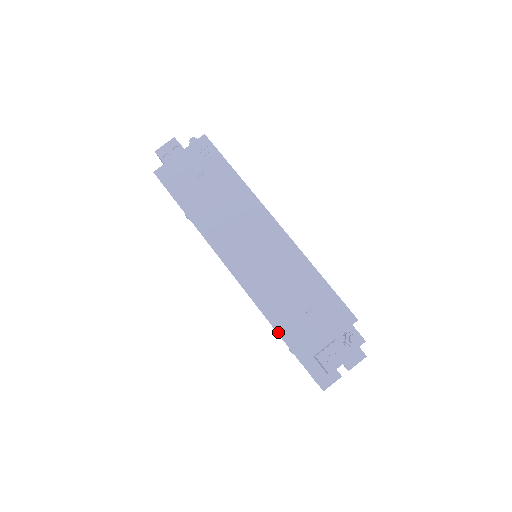
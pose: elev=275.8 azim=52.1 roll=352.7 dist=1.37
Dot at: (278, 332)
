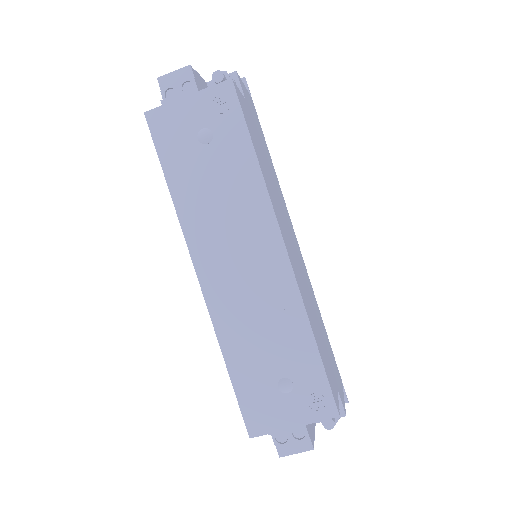
Dot at: (235, 389)
